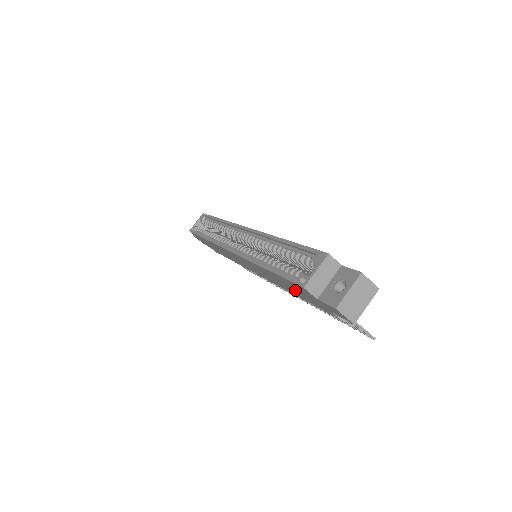
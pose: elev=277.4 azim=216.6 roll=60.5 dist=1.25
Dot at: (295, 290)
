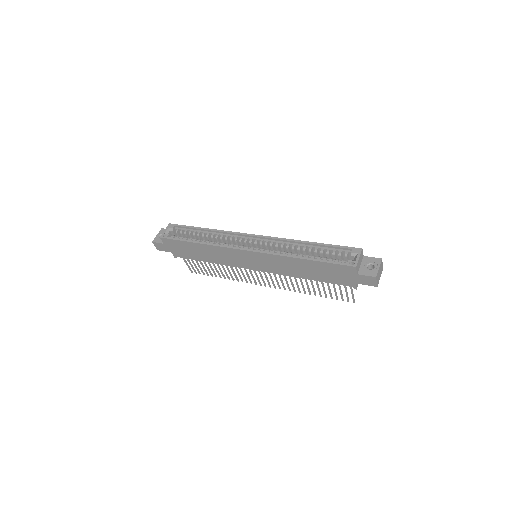
Dot at: (324, 273)
